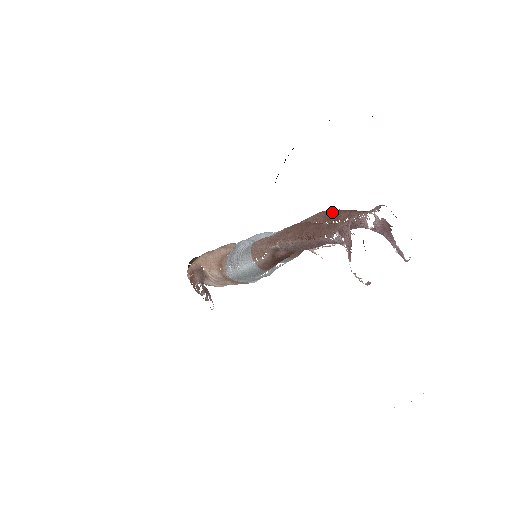
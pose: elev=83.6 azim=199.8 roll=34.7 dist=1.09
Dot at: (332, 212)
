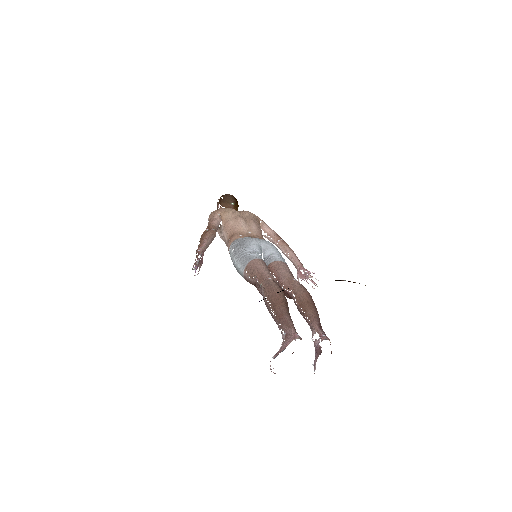
Dot at: (307, 302)
